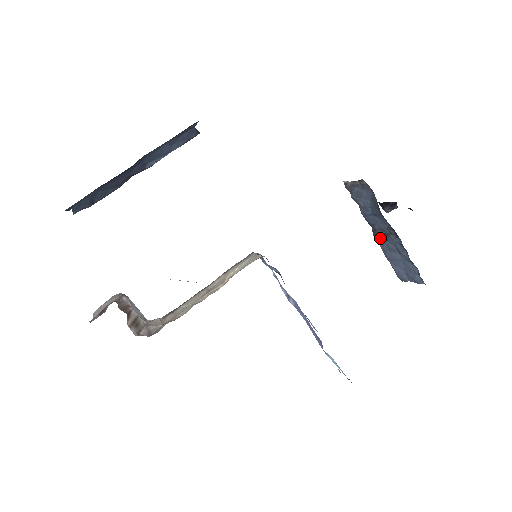
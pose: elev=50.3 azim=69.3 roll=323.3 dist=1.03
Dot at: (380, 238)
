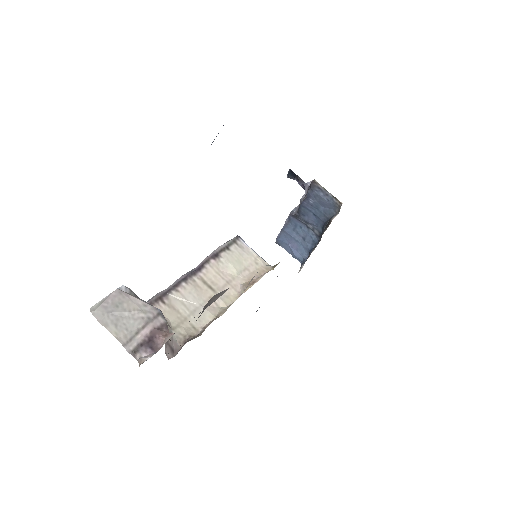
Dot at: (295, 221)
